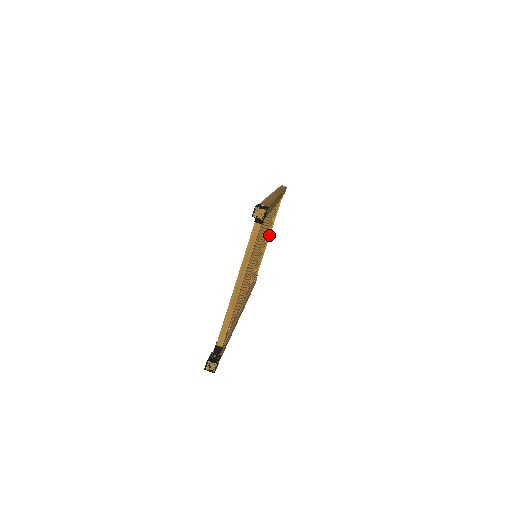
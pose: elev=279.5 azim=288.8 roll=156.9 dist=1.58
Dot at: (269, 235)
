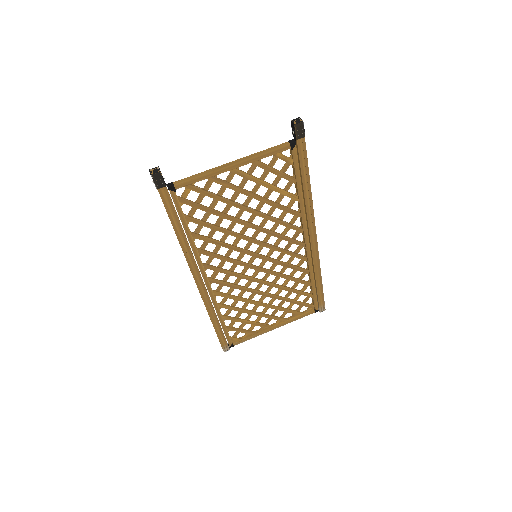
Dot at: (276, 325)
